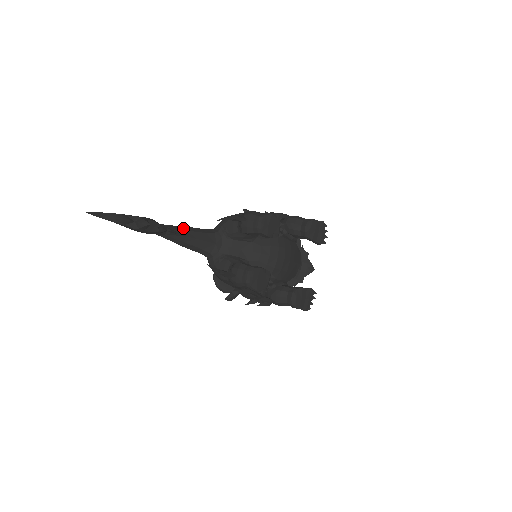
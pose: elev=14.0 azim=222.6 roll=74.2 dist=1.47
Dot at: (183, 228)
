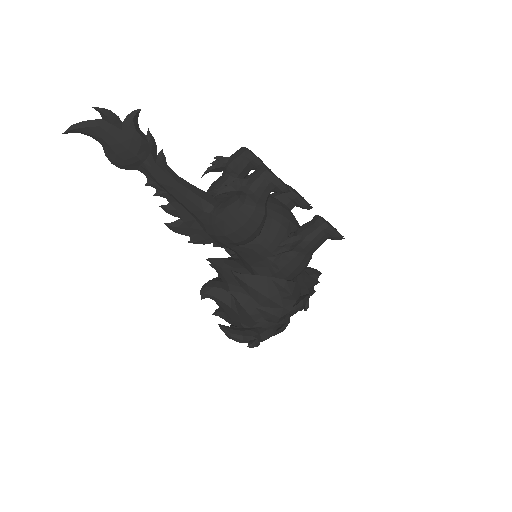
Dot at: occluded
